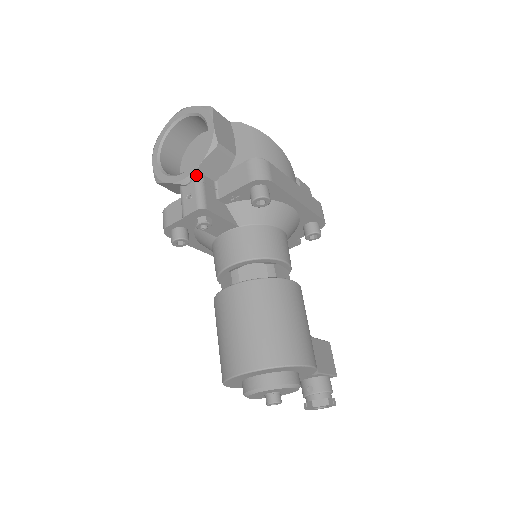
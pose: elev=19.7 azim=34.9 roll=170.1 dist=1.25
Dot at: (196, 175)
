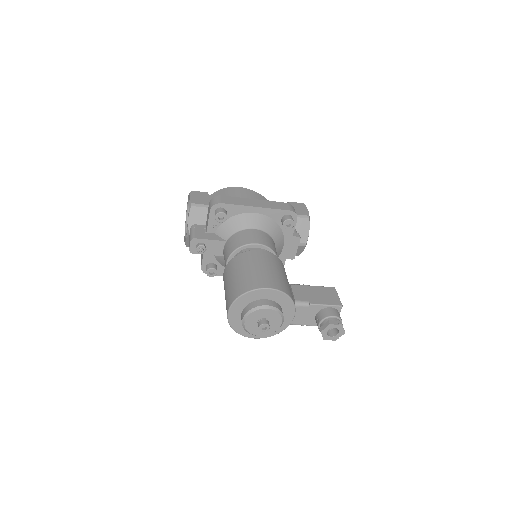
Dot at: (190, 227)
